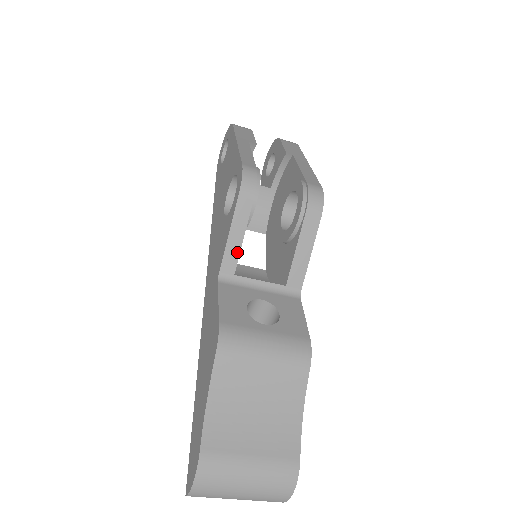
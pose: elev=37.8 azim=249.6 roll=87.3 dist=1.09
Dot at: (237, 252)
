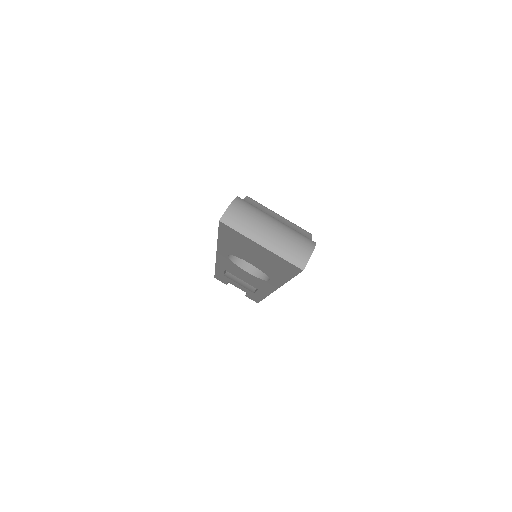
Dot at: occluded
